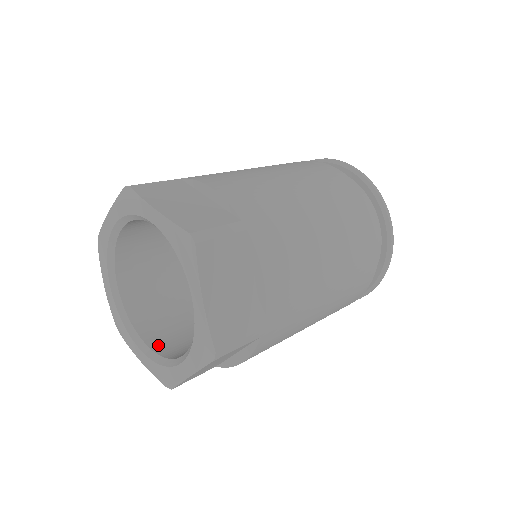
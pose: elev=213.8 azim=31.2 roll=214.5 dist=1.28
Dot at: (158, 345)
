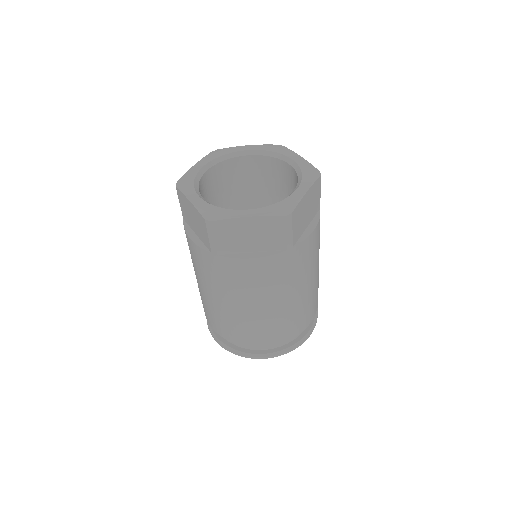
Dot at: occluded
